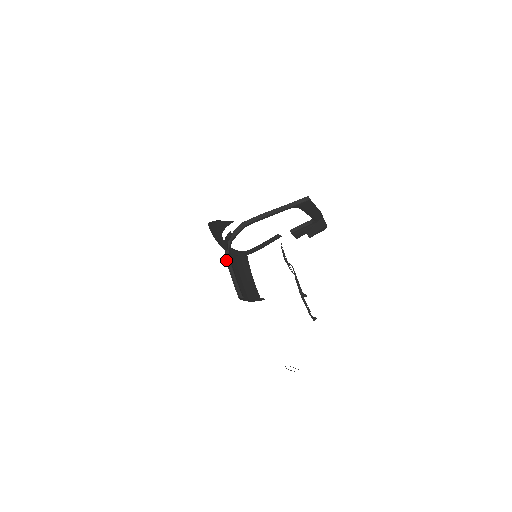
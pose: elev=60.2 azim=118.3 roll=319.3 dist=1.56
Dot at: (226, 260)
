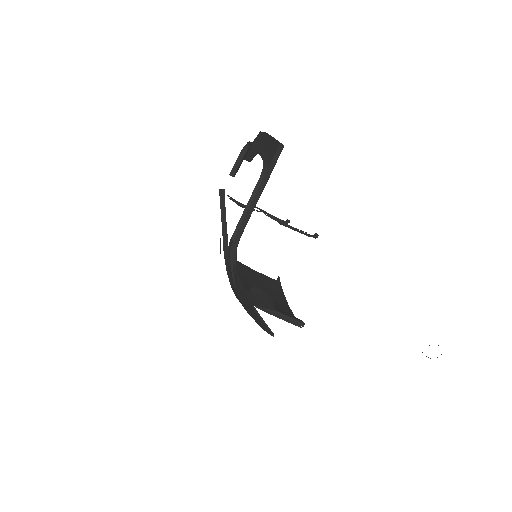
Dot at: occluded
